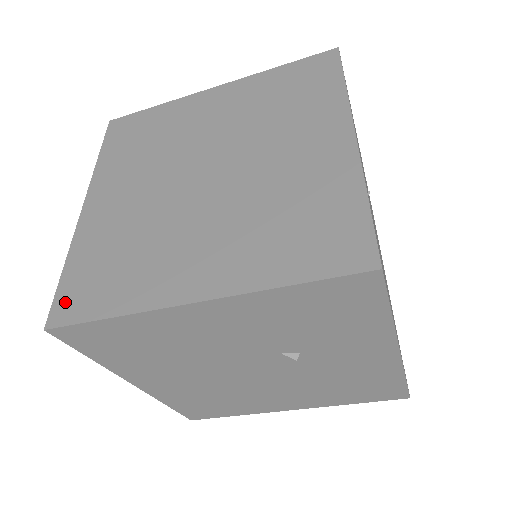
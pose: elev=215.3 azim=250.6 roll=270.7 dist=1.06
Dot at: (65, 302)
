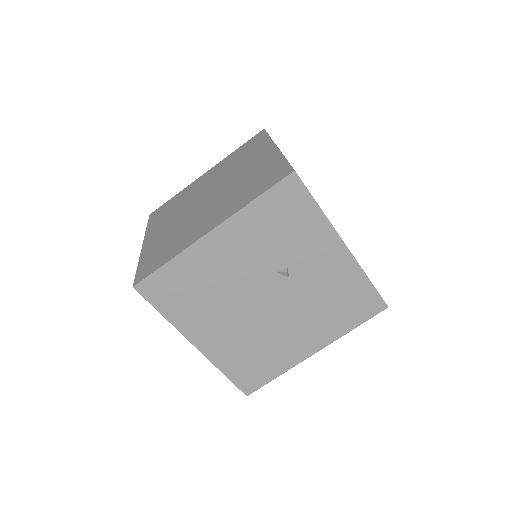
Dot at: (142, 273)
